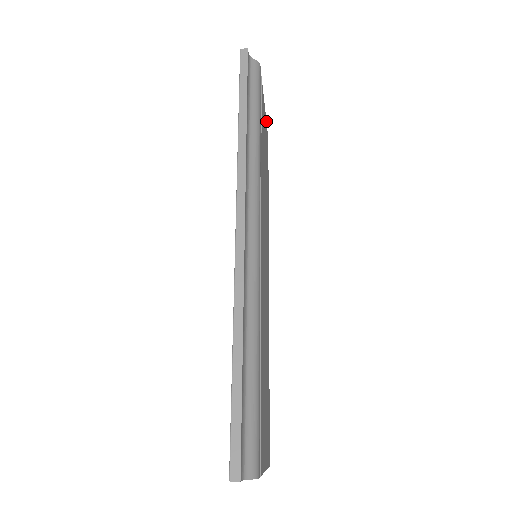
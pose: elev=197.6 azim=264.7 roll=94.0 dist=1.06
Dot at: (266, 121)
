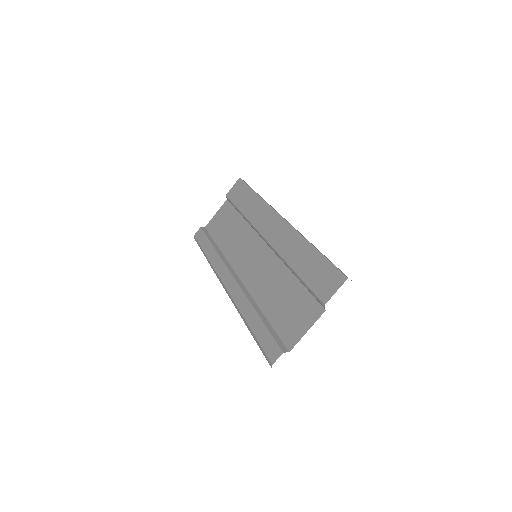
Dot at: occluded
